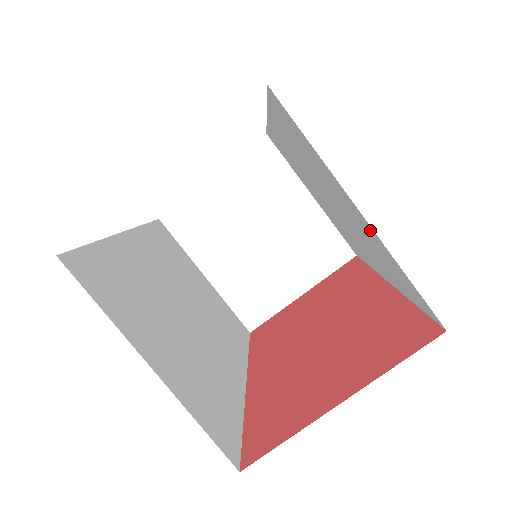
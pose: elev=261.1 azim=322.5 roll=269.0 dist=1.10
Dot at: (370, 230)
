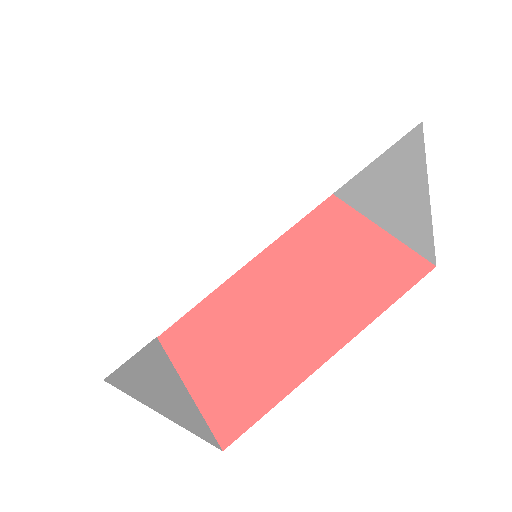
Dot at: occluded
